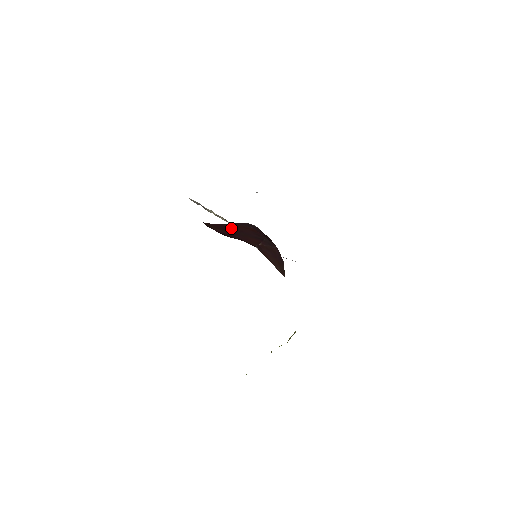
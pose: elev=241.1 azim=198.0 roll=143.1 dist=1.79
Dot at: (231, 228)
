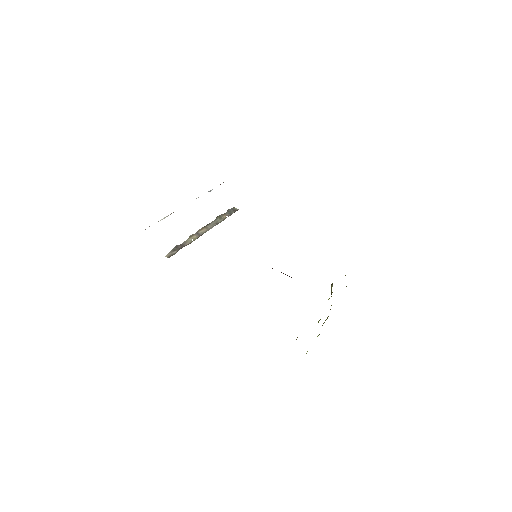
Dot at: occluded
